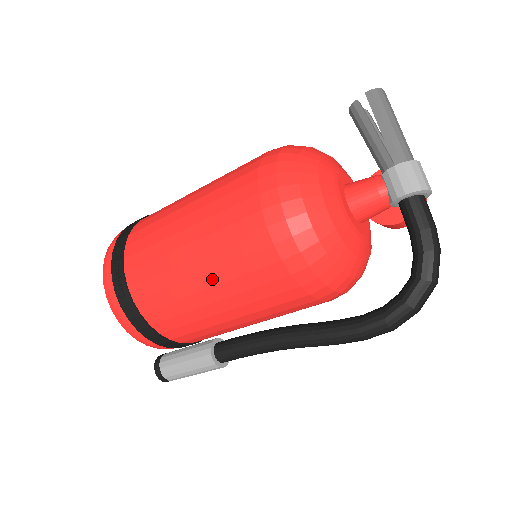
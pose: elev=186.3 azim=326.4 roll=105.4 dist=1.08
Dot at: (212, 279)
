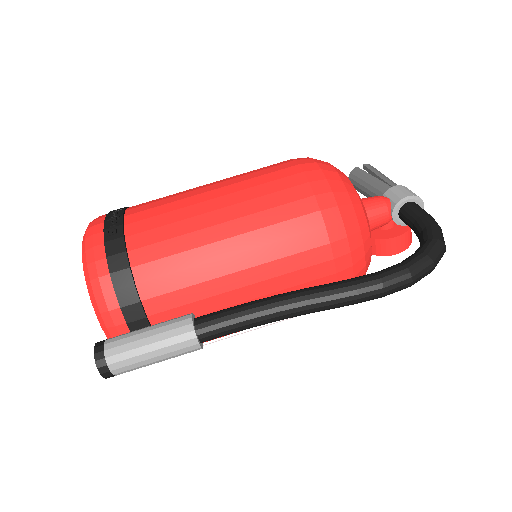
Dot at: (235, 212)
